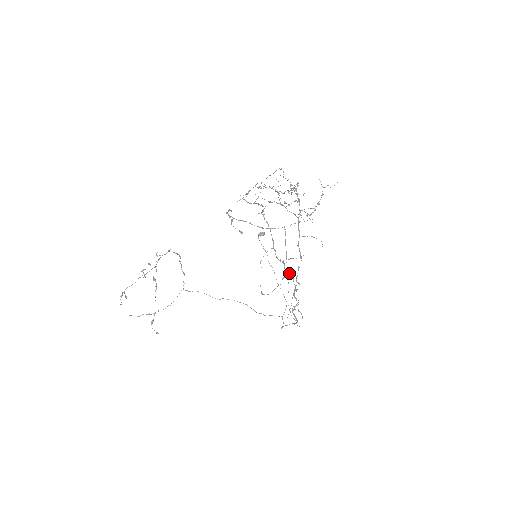
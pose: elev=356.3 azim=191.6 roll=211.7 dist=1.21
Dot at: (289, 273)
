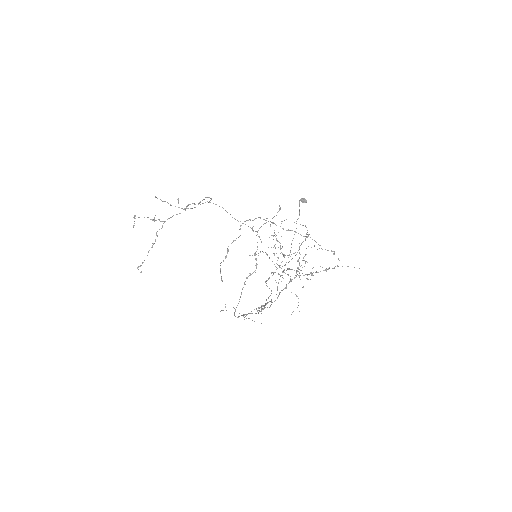
Dot at: (252, 313)
